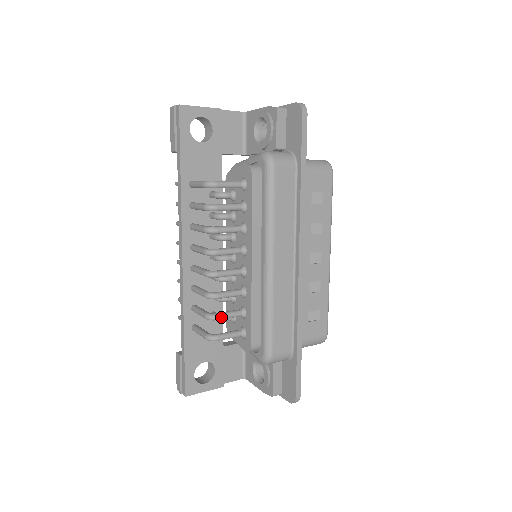
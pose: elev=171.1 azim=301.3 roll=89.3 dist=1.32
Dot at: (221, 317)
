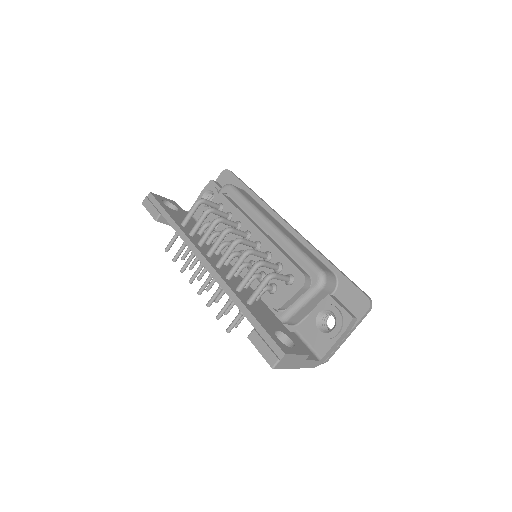
Dot at: (266, 261)
